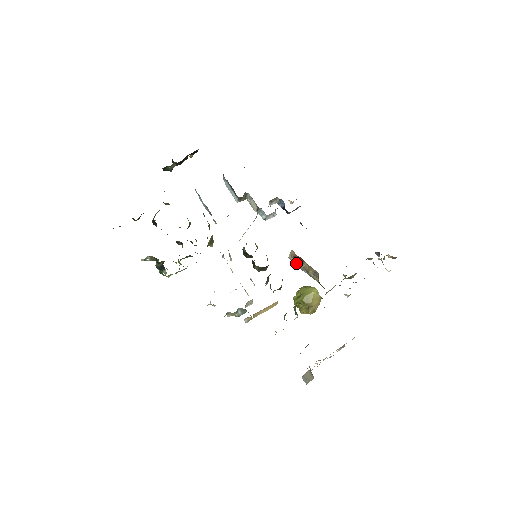
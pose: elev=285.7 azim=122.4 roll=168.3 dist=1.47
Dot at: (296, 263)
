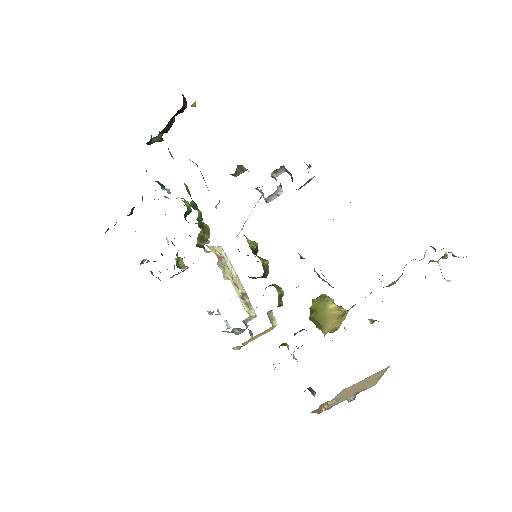
Dot at: occluded
